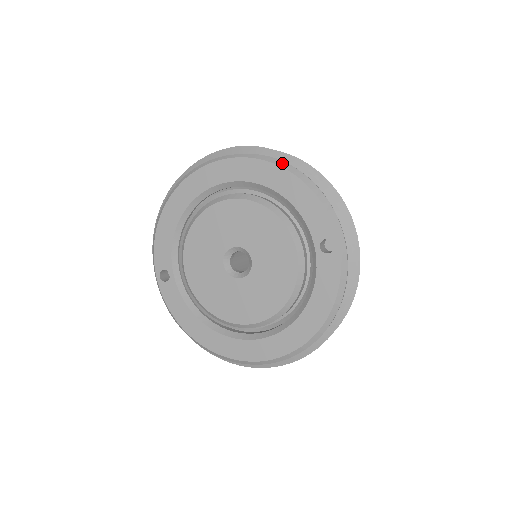
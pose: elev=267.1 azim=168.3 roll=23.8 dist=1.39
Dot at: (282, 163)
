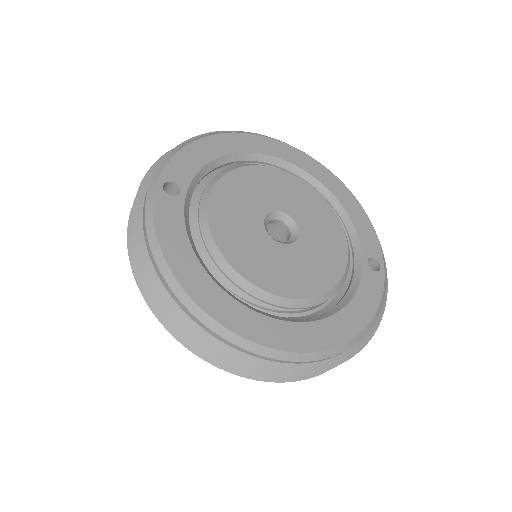
Dot at: occluded
